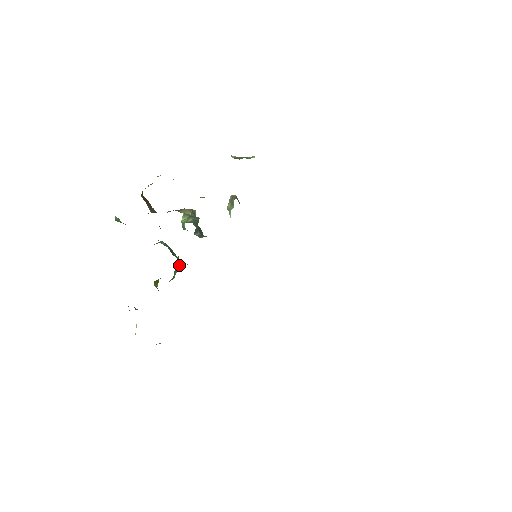
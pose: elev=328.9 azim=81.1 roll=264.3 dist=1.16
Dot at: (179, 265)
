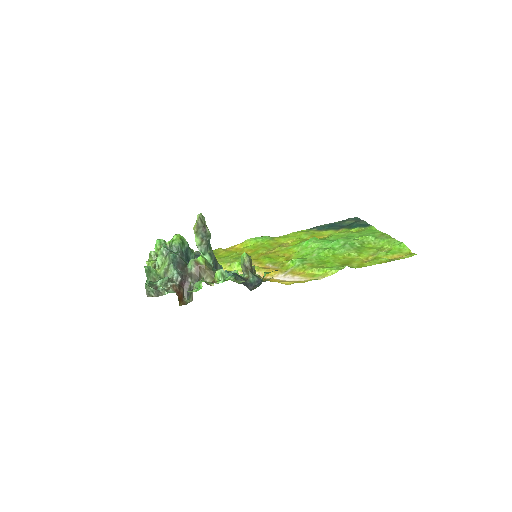
Dot at: occluded
